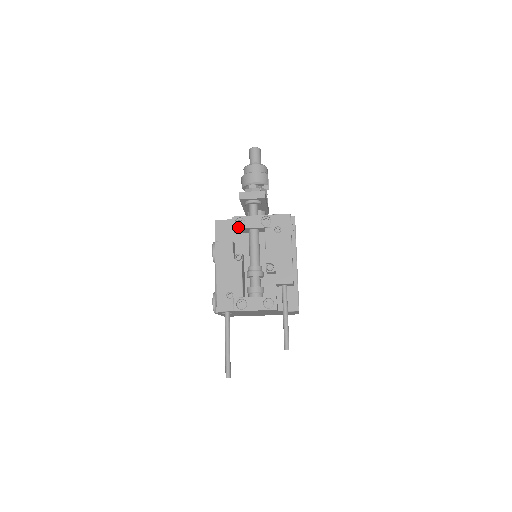
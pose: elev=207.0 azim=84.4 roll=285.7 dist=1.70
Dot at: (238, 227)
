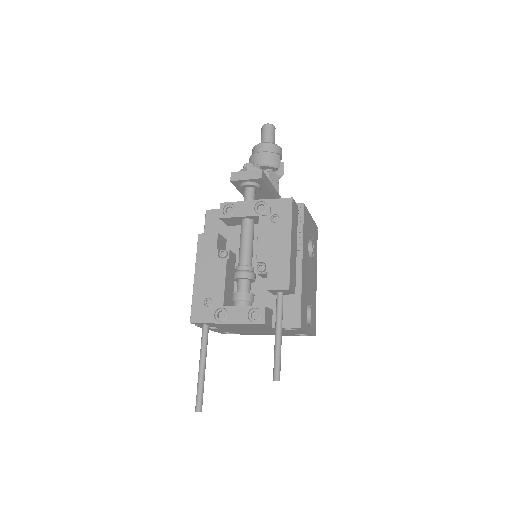
Dot at: (226, 216)
